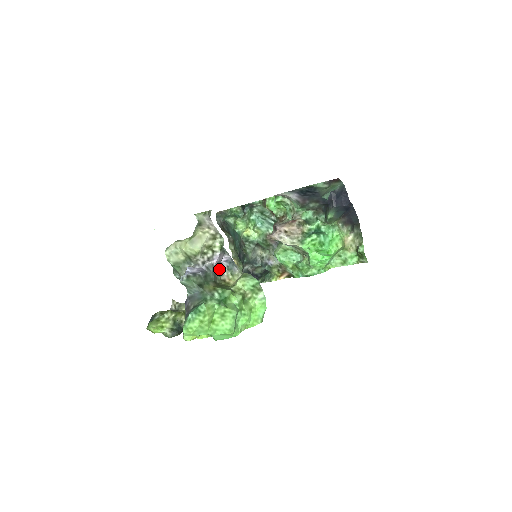
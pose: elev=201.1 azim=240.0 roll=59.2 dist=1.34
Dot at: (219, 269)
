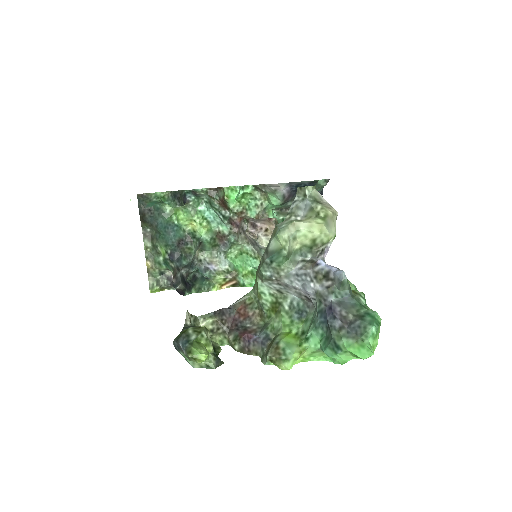
Dot at: occluded
